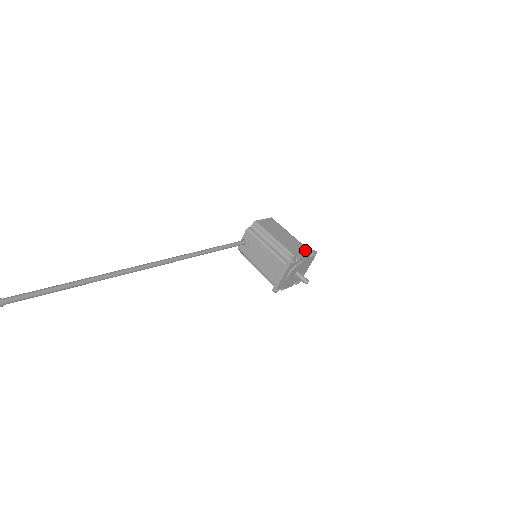
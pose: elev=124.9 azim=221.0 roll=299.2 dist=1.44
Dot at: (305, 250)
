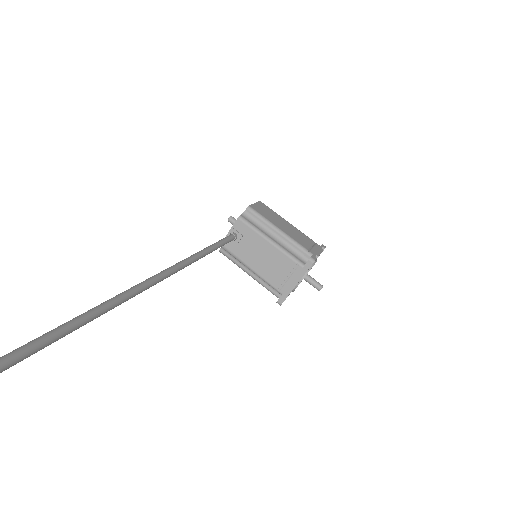
Dot at: (316, 245)
